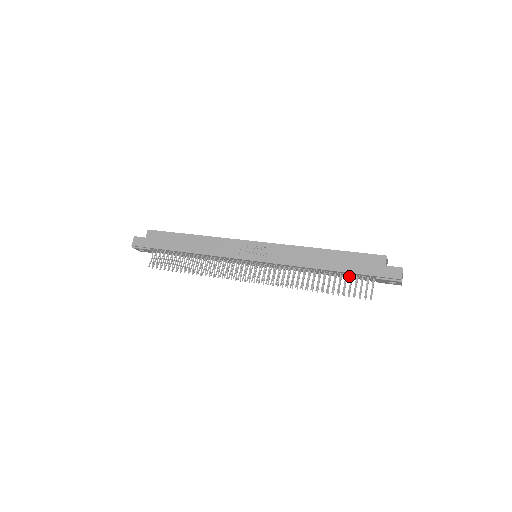
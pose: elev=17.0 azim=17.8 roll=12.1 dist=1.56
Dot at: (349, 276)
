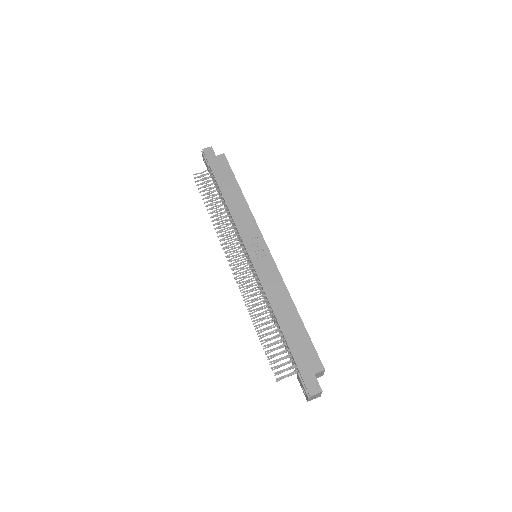
Dot at: (286, 347)
